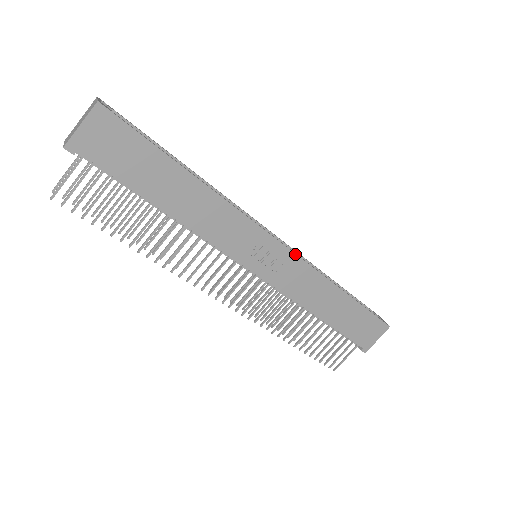
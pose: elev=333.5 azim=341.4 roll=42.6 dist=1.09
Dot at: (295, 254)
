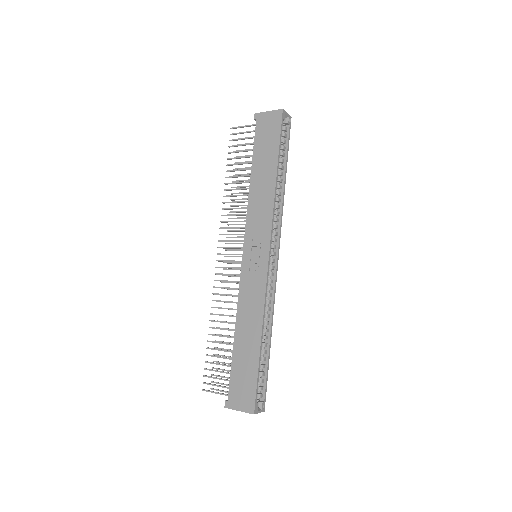
Dot at: (267, 274)
